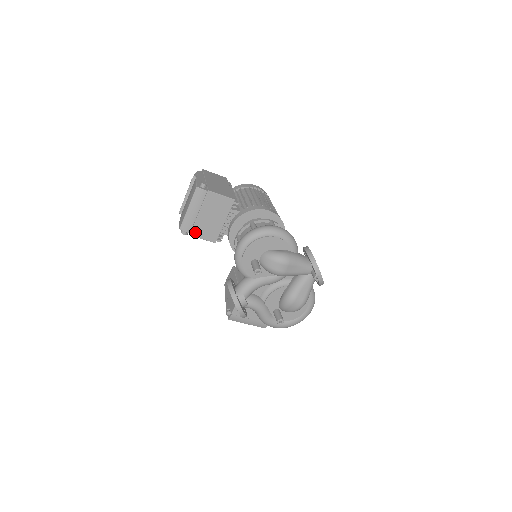
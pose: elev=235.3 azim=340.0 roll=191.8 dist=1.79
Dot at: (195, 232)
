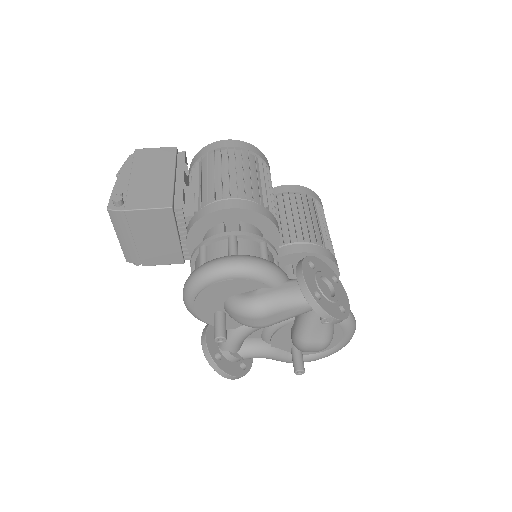
Dot at: (147, 261)
